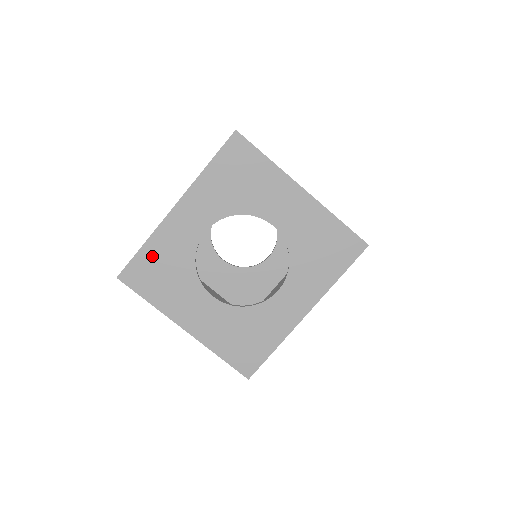
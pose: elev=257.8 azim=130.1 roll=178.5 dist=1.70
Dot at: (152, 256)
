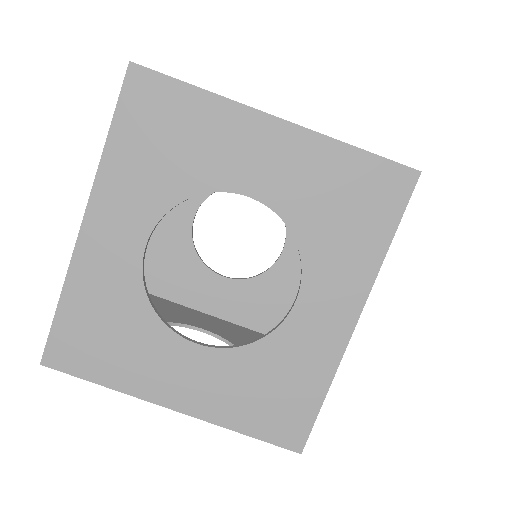
Dot at: (79, 313)
